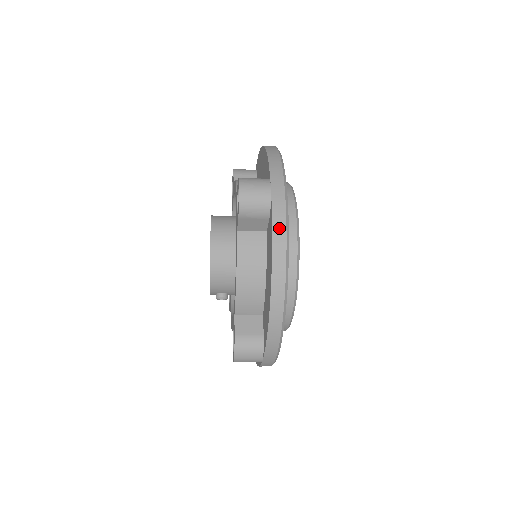
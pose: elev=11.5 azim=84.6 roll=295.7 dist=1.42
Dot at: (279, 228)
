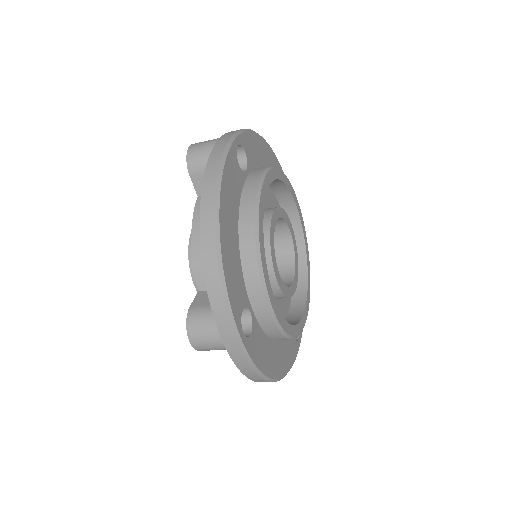
Dot at: (213, 162)
